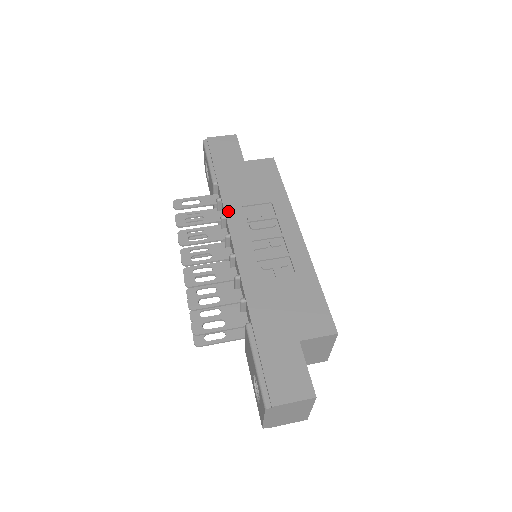
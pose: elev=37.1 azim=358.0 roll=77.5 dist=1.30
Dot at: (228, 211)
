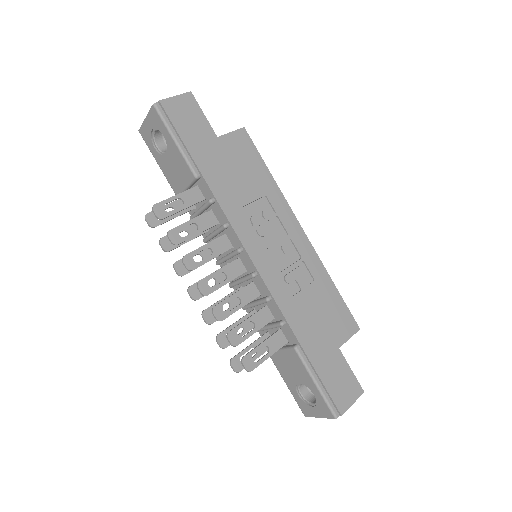
Dot at: (231, 218)
